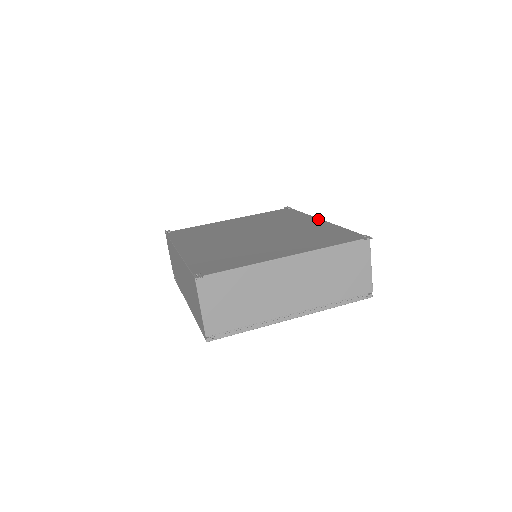
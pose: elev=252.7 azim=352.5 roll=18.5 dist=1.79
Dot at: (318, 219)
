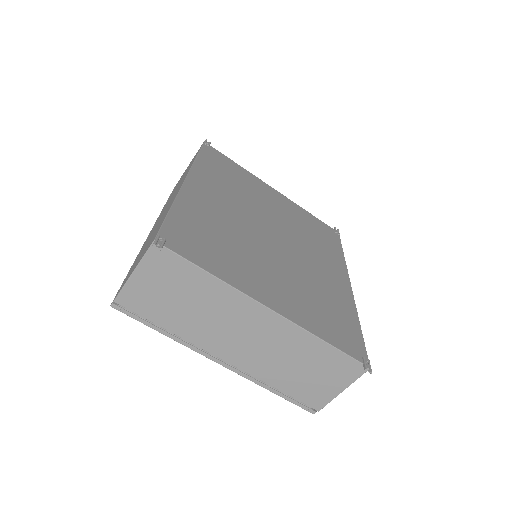
Dot at: (348, 280)
